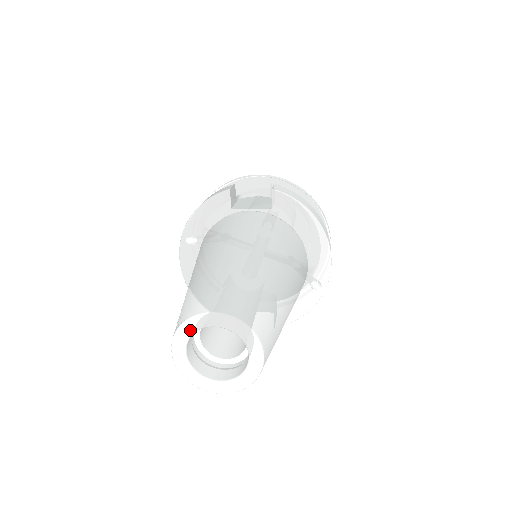
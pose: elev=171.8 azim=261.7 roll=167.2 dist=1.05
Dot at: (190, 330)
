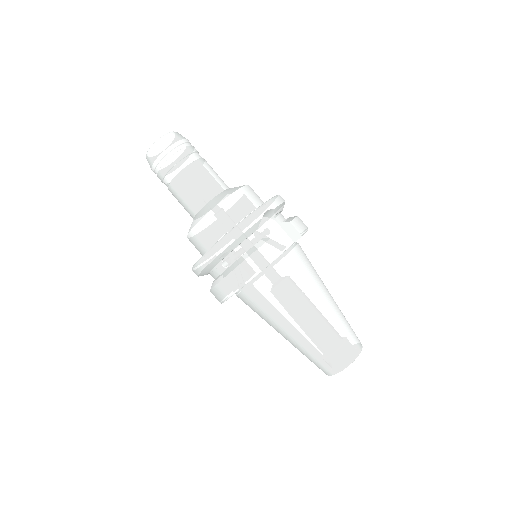
Dot at: (347, 366)
